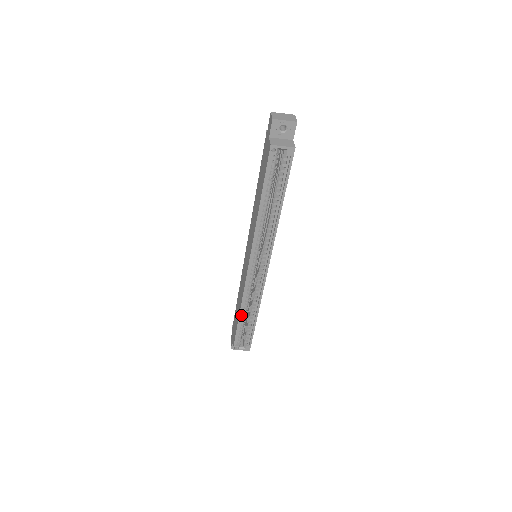
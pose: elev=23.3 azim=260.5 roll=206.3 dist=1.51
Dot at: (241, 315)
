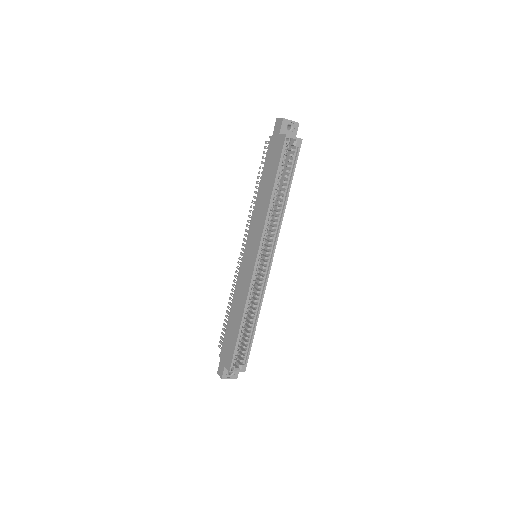
Dot at: (242, 323)
